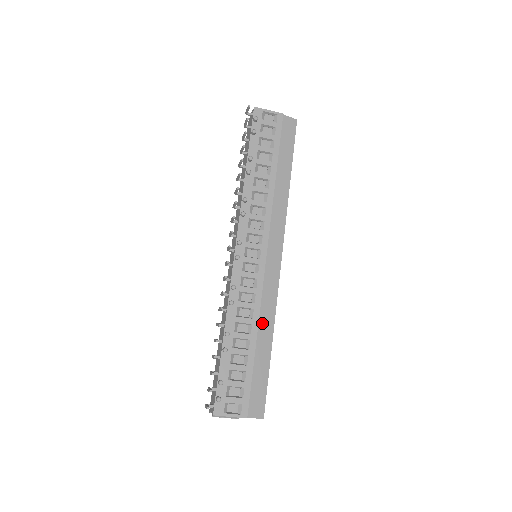
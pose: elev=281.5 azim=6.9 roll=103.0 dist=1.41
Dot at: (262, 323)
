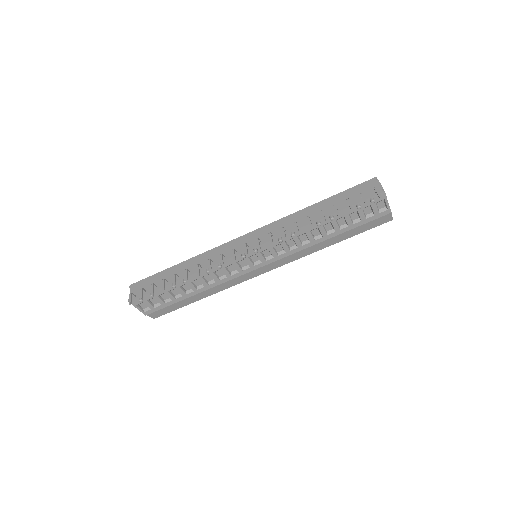
Dot at: (211, 289)
